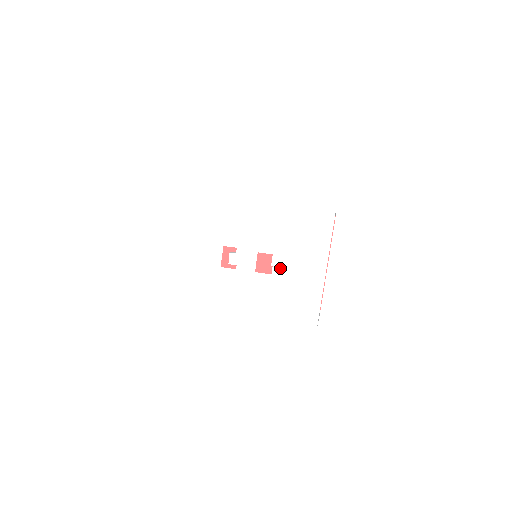
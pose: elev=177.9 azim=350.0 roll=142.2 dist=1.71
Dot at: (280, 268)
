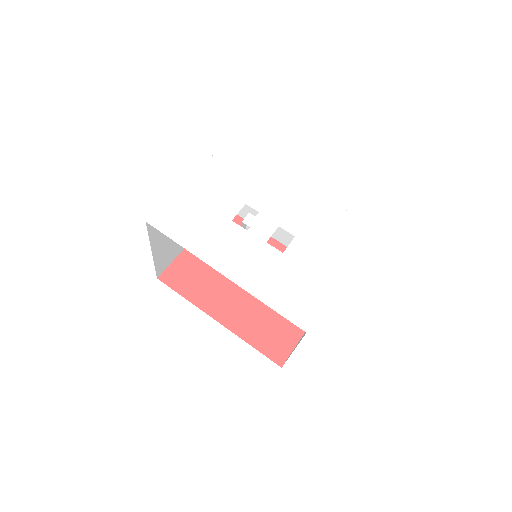
Dot at: (295, 251)
